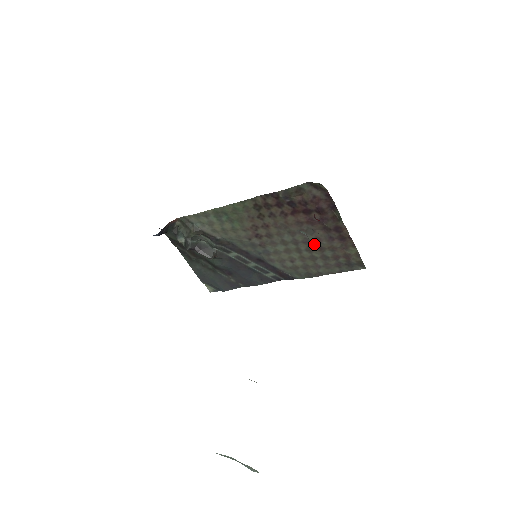
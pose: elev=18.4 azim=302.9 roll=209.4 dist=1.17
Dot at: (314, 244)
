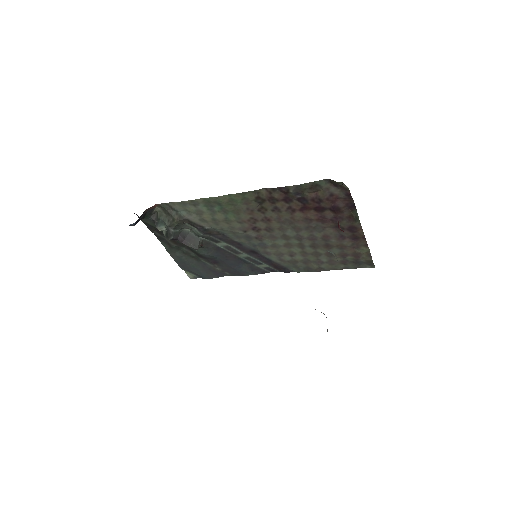
Dot at: (321, 241)
